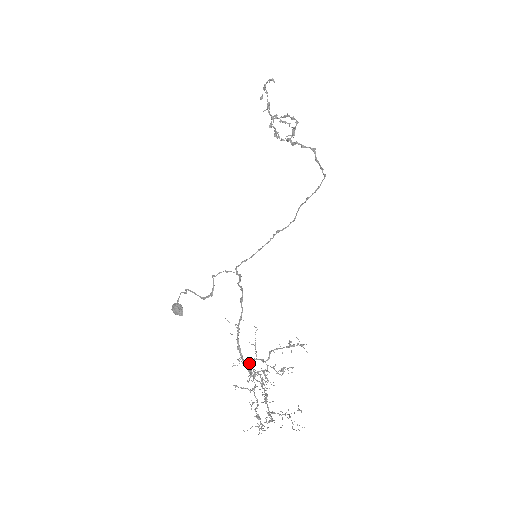
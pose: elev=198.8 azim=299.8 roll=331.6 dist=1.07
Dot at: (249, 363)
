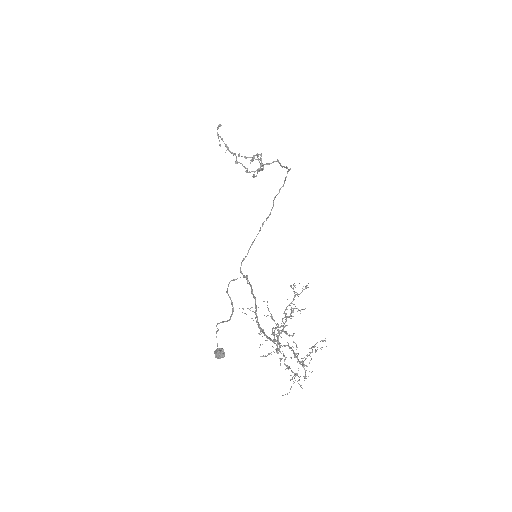
Dot at: (271, 334)
